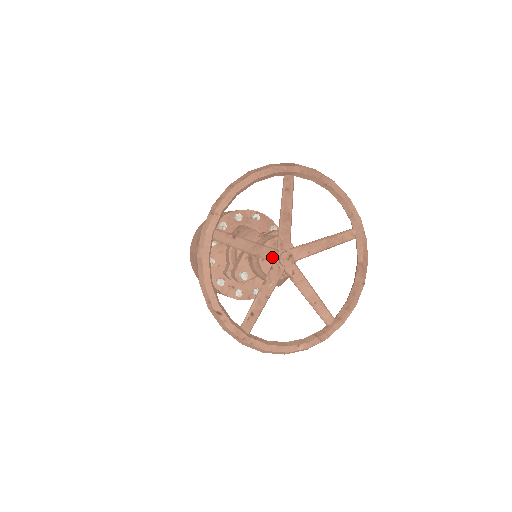
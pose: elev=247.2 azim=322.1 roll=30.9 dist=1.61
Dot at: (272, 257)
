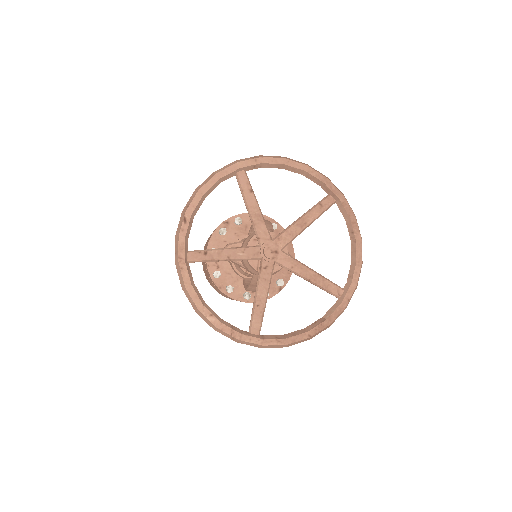
Dot at: (263, 239)
